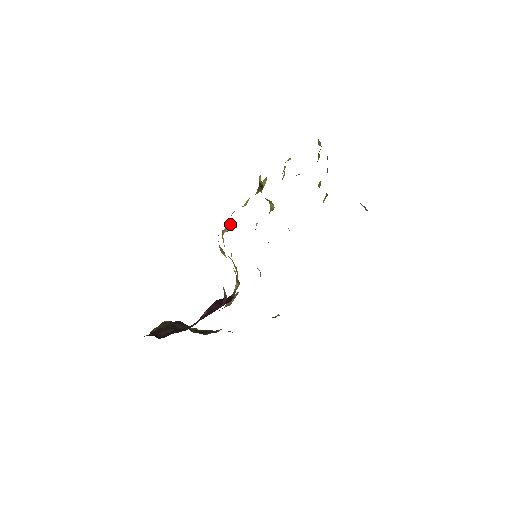
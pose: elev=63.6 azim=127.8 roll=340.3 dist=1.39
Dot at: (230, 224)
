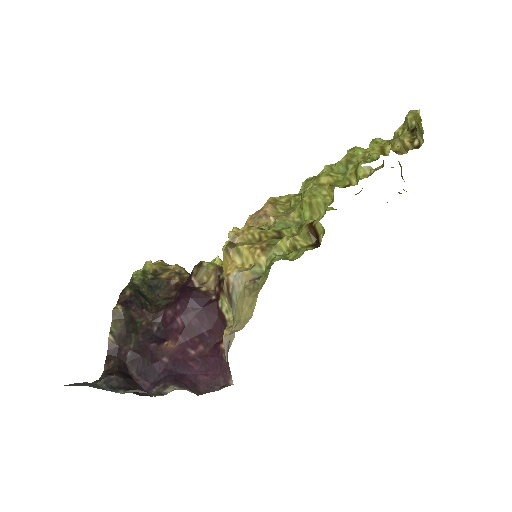
Dot at: (246, 257)
